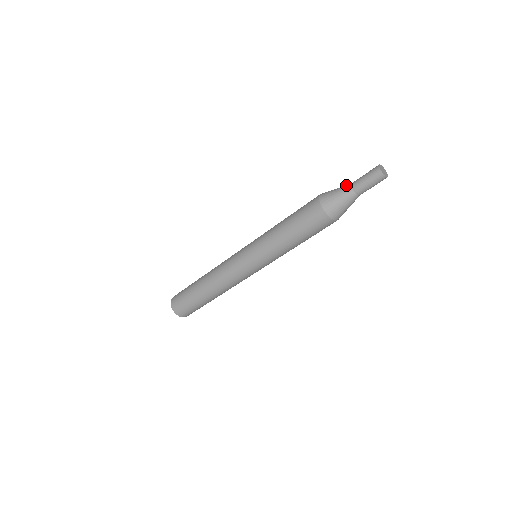
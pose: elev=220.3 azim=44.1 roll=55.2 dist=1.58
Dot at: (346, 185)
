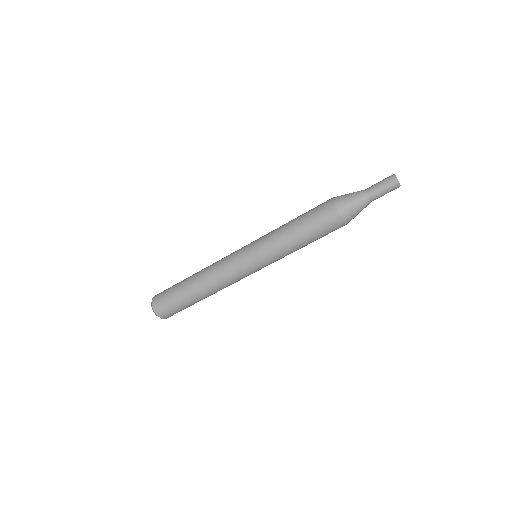
Dot at: occluded
